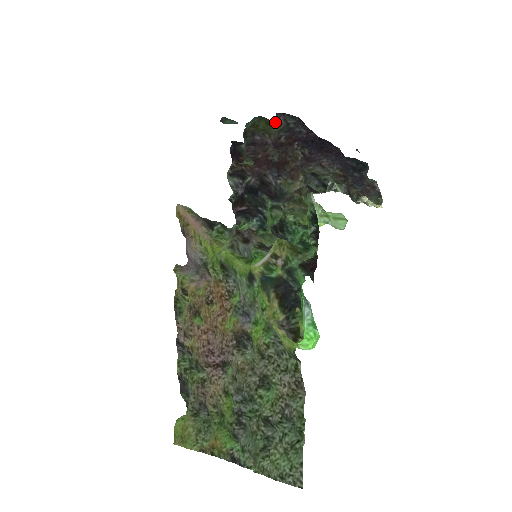
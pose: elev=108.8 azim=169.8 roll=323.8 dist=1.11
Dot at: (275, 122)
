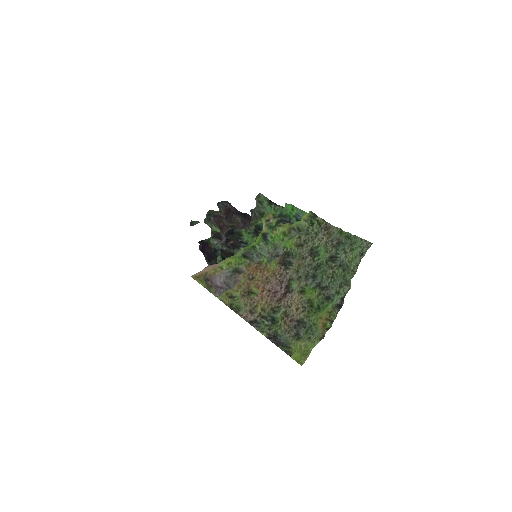
Dot at: occluded
